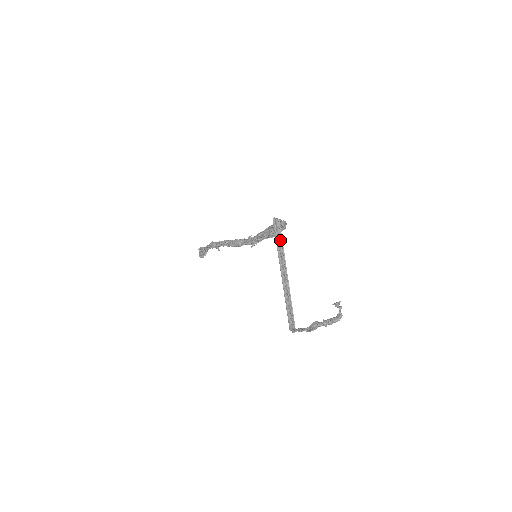
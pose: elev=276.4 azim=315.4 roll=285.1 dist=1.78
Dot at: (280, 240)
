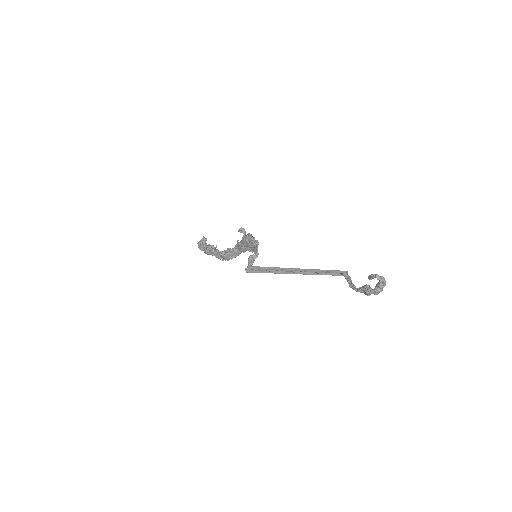
Dot at: (269, 269)
